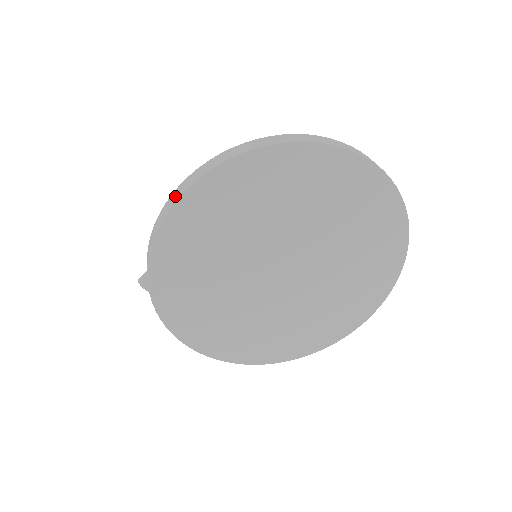
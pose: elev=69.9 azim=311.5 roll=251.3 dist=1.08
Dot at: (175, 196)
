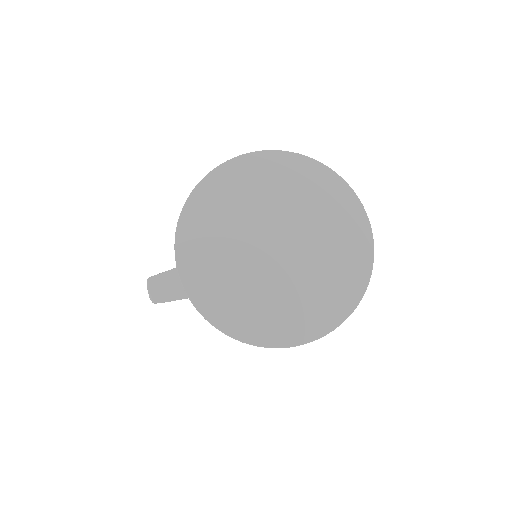
Dot at: (239, 157)
